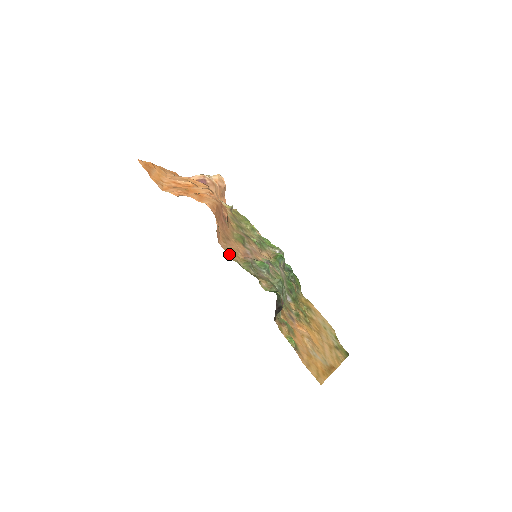
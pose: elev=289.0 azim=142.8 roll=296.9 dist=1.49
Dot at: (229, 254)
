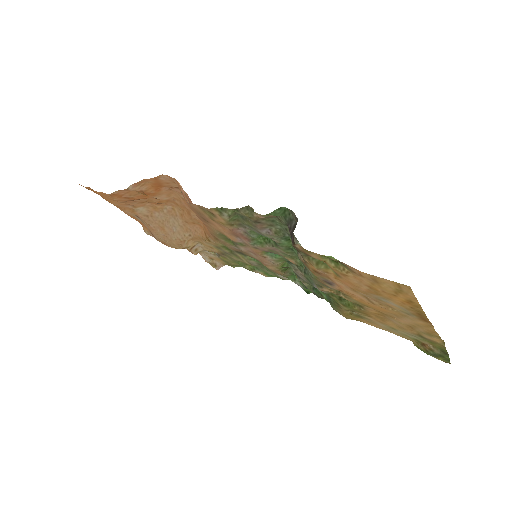
Dot at: (204, 208)
